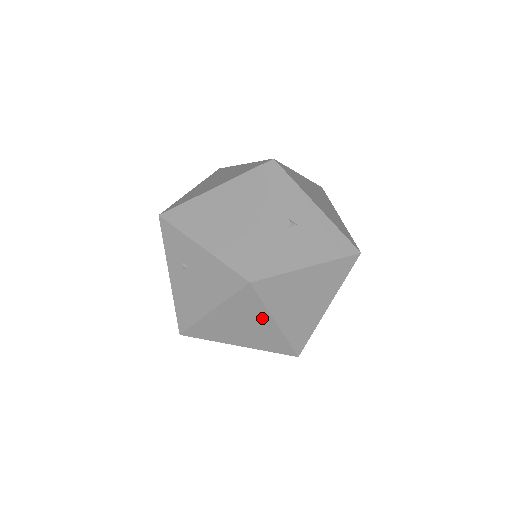
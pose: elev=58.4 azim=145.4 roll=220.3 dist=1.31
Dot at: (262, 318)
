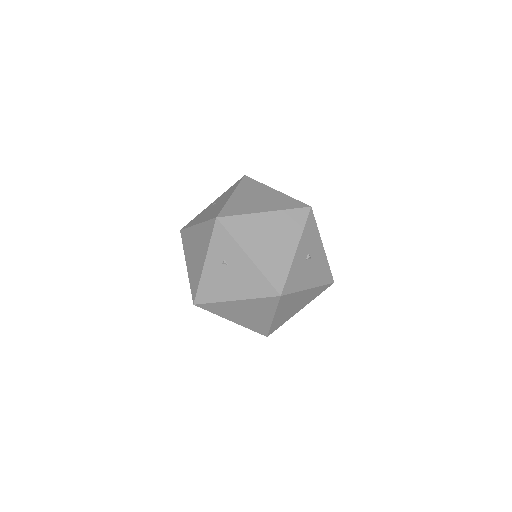
Dot at: (267, 313)
